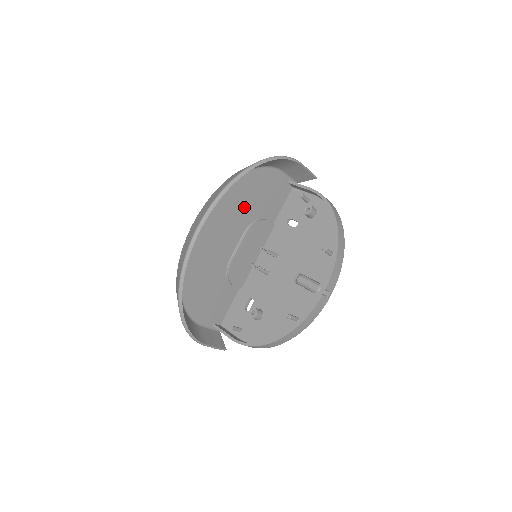
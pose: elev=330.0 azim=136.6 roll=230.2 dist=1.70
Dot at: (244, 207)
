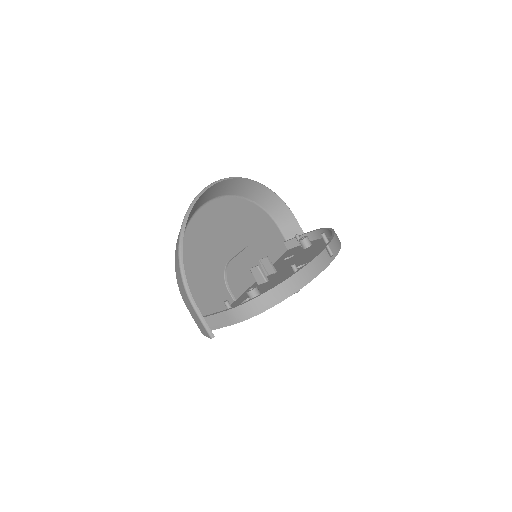
Dot at: (247, 227)
